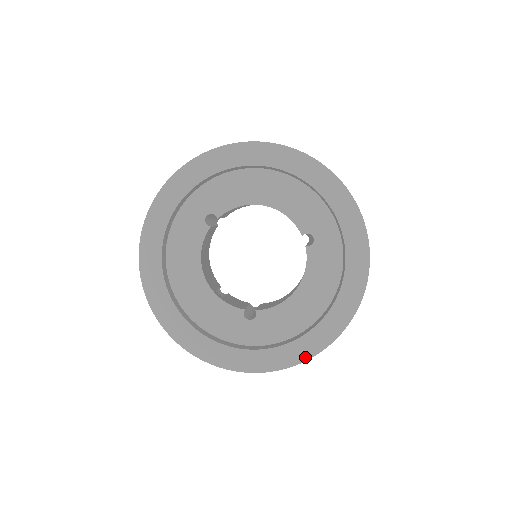
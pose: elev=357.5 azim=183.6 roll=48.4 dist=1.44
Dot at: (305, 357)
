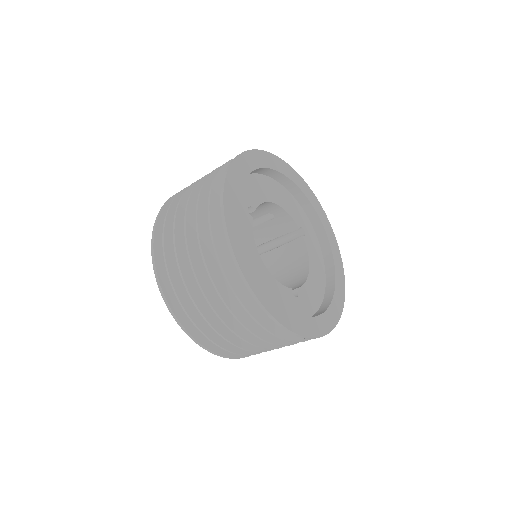
Dot at: (338, 316)
